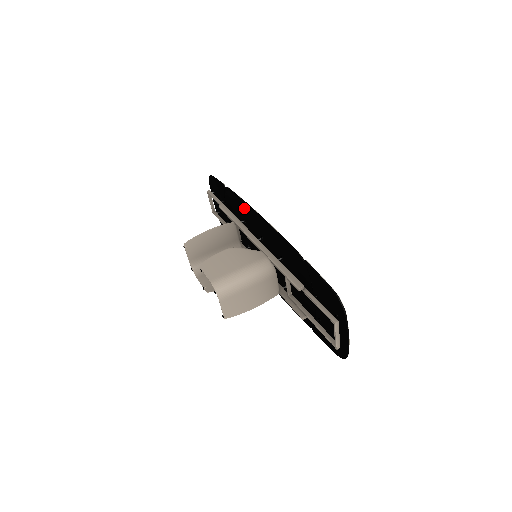
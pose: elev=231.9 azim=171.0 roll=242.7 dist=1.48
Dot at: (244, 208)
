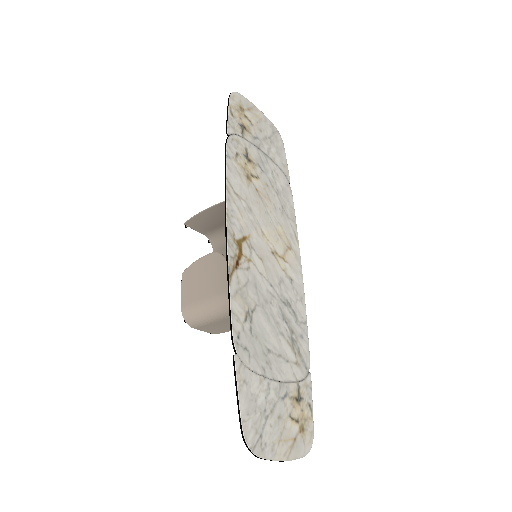
Dot at: (233, 193)
